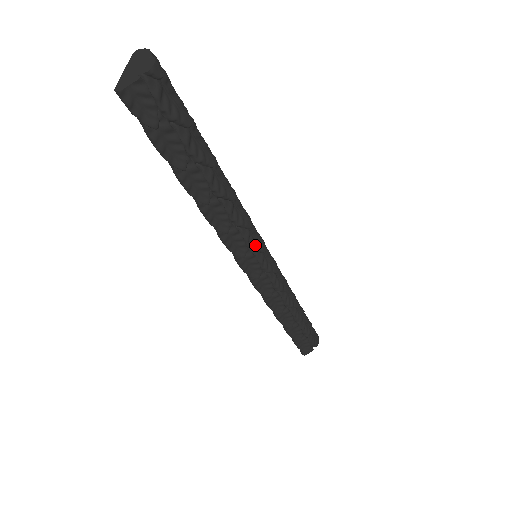
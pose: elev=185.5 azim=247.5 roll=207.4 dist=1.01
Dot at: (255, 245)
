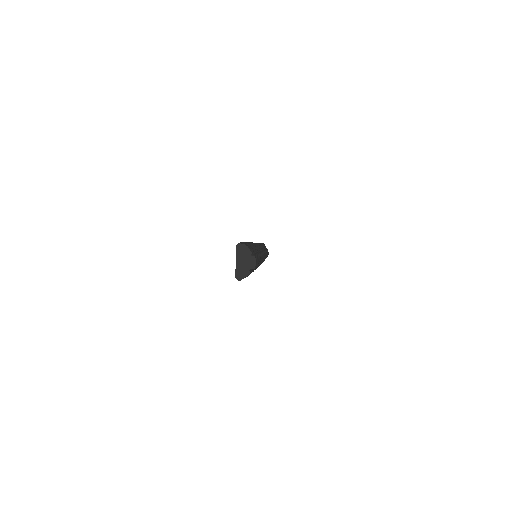
Dot at: (262, 261)
